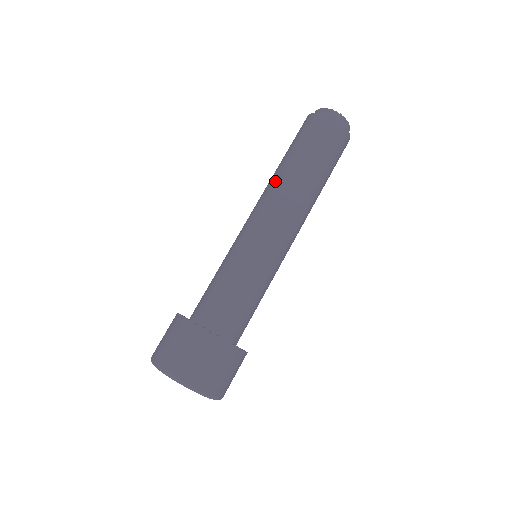
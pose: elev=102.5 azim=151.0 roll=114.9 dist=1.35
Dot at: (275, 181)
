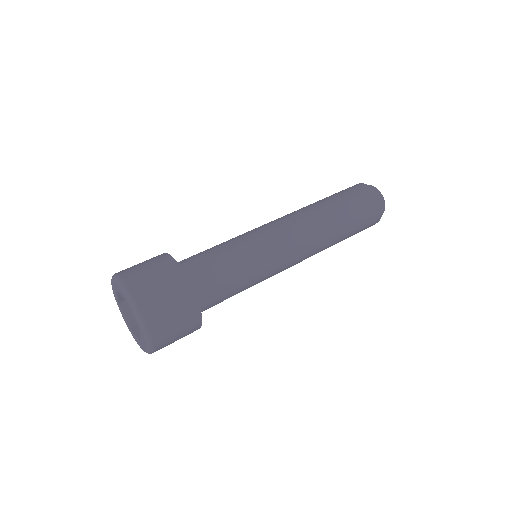
Dot at: occluded
